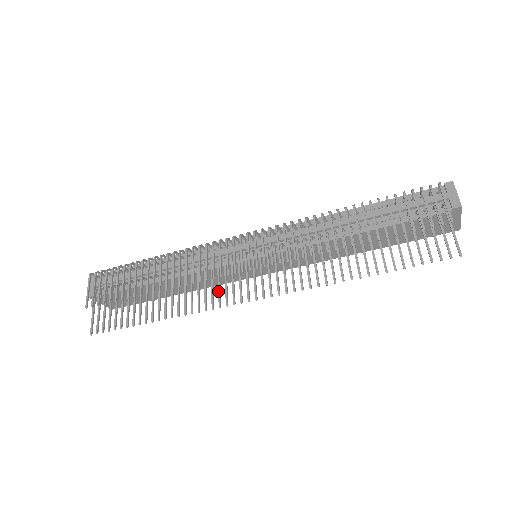
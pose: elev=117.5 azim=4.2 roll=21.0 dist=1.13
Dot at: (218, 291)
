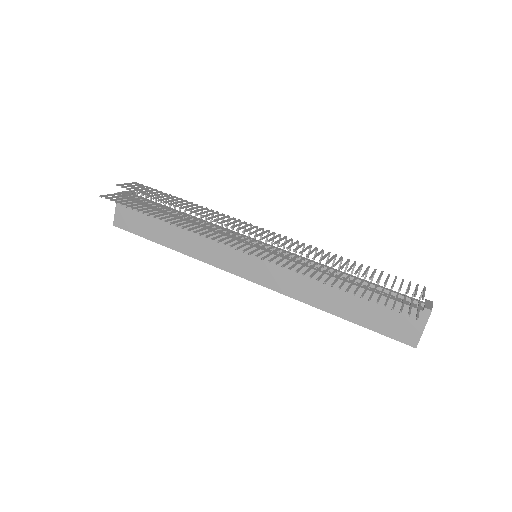
Dot at: (218, 235)
